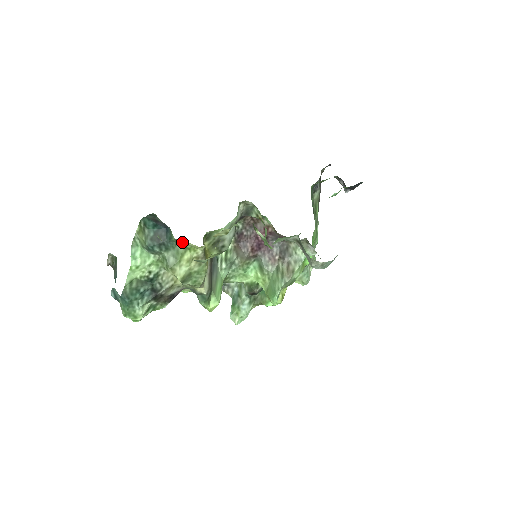
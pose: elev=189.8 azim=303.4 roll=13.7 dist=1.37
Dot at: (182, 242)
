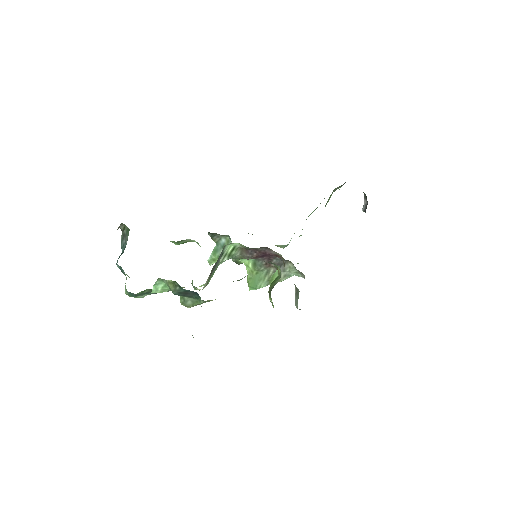
Dot at: occluded
